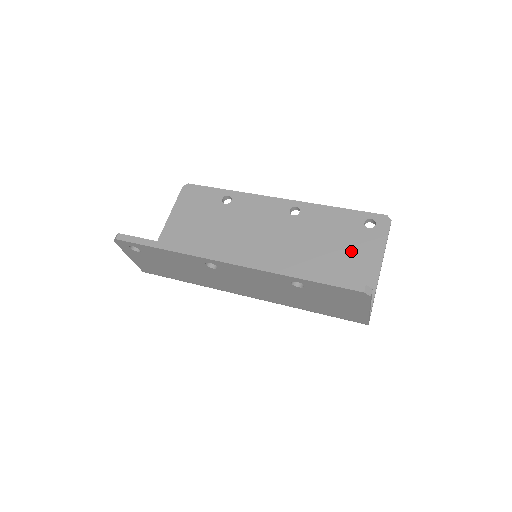
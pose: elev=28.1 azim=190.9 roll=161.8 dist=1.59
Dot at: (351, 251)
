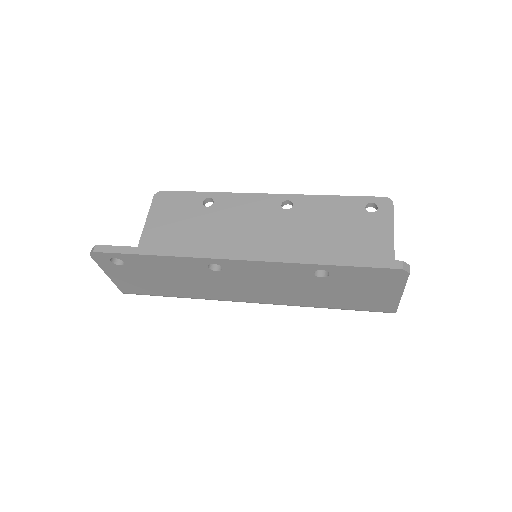
Dot at: (358, 238)
